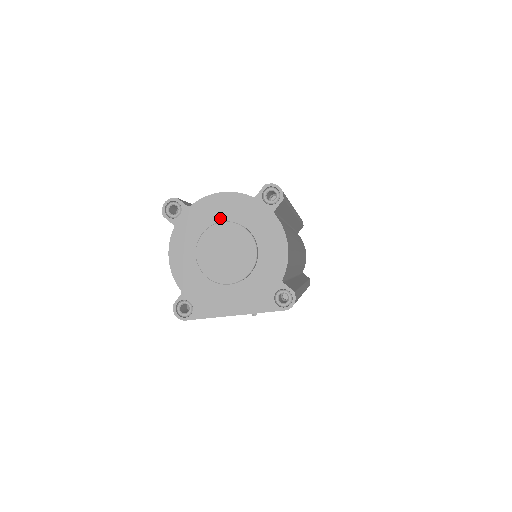
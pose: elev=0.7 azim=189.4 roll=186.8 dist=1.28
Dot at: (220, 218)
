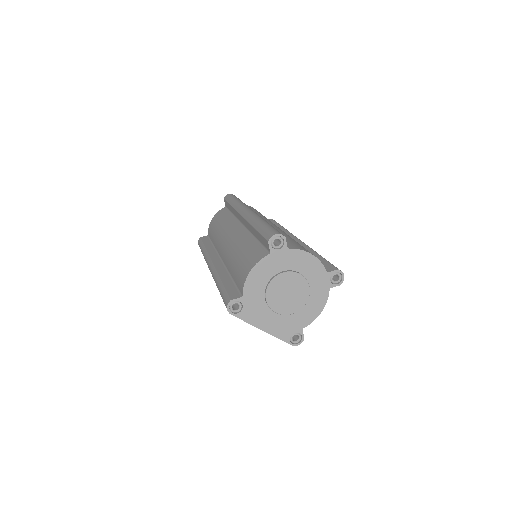
Dot at: (300, 269)
